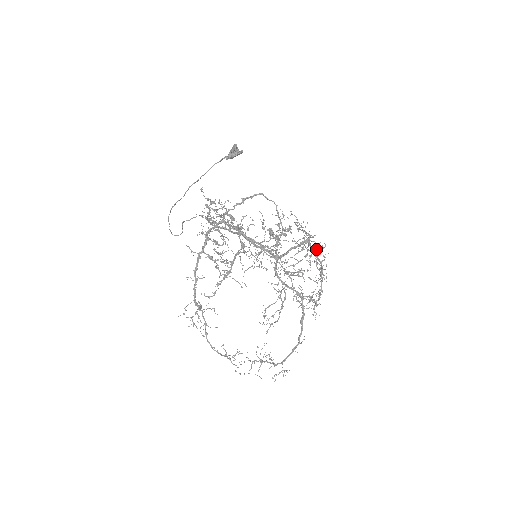
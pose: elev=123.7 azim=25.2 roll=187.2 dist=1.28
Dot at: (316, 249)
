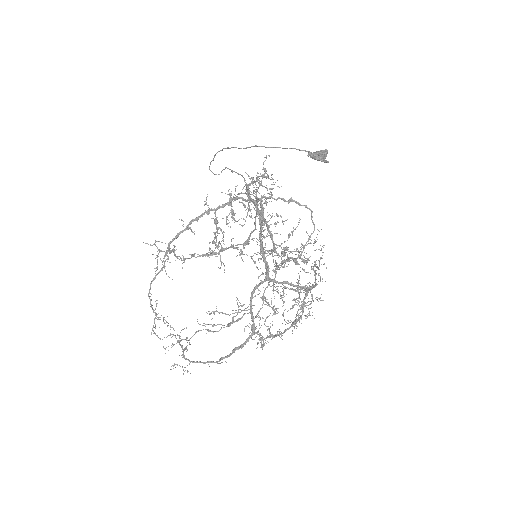
Dot at: (306, 305)
